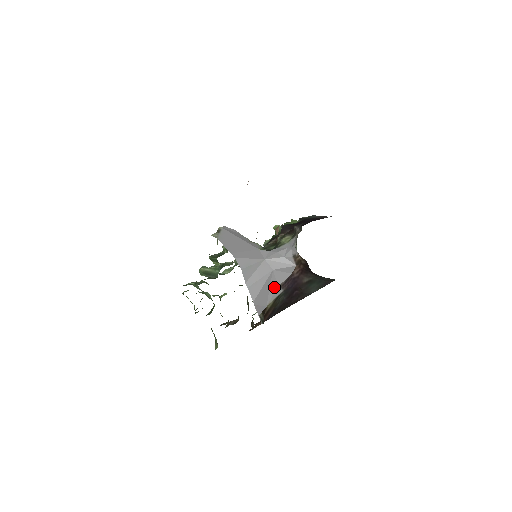
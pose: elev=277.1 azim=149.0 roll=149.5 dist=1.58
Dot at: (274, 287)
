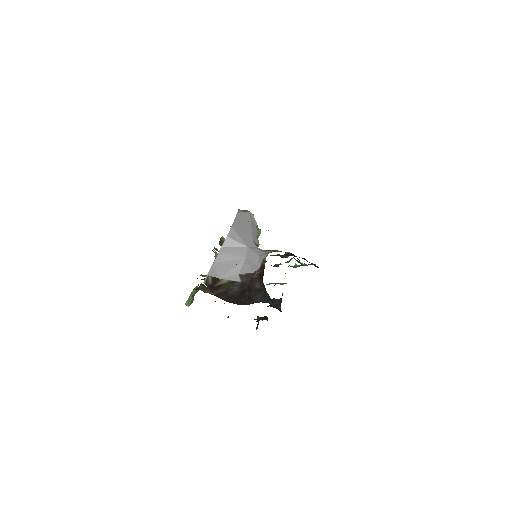
Dot at: (236, 271)
